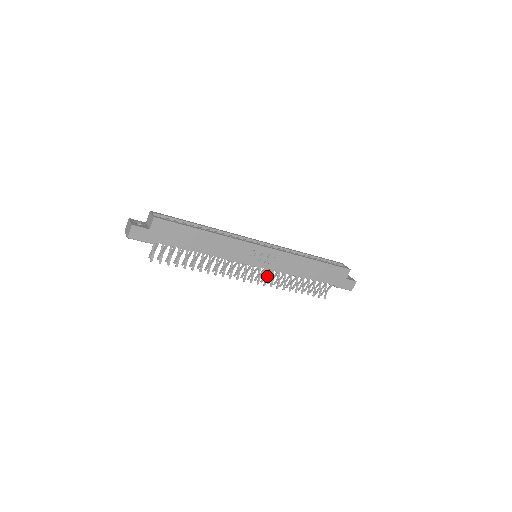
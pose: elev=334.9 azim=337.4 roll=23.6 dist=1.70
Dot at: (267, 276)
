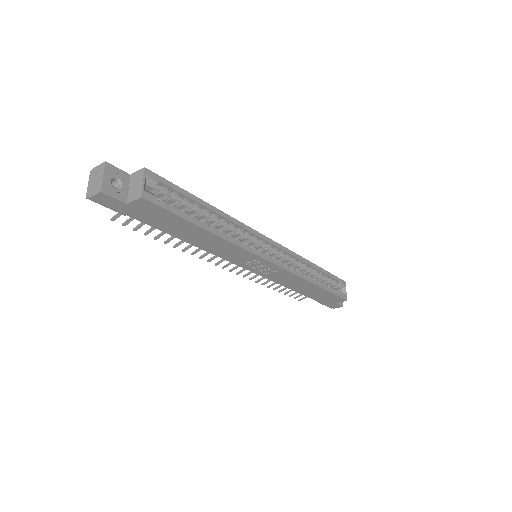
Dot at: occluded
